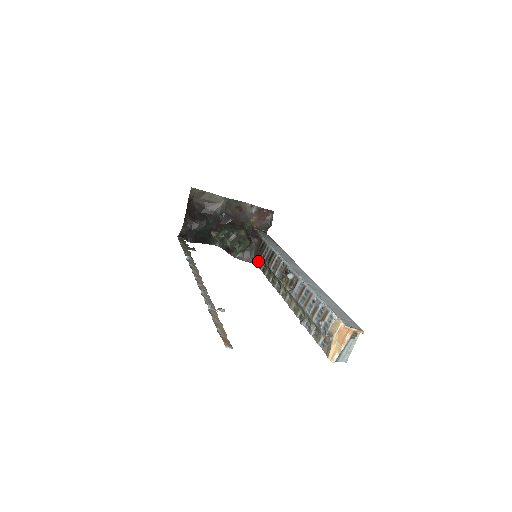
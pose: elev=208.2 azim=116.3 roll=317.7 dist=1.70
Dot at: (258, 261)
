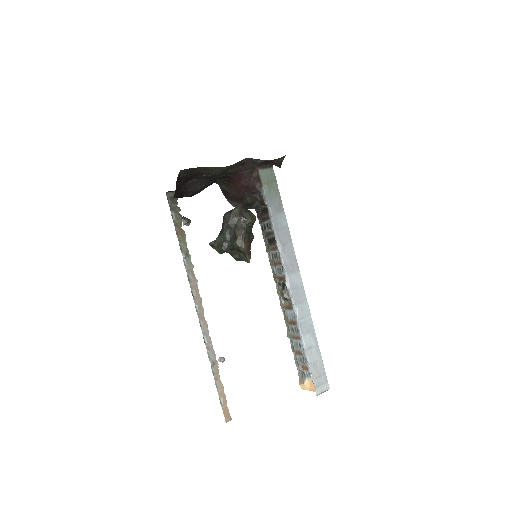
Dot at: occluded
